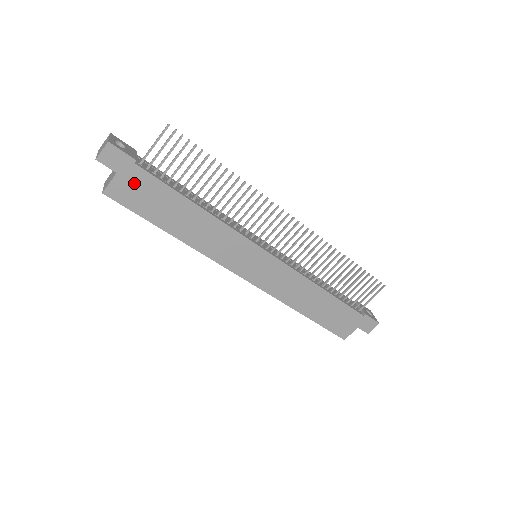
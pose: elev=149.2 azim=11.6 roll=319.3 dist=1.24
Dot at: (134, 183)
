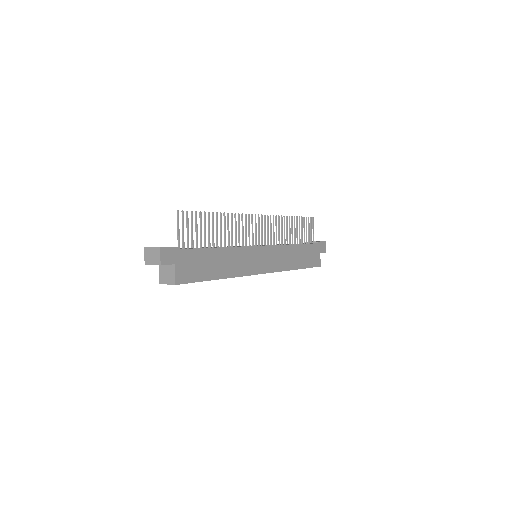
Dot at: (186, 263)
